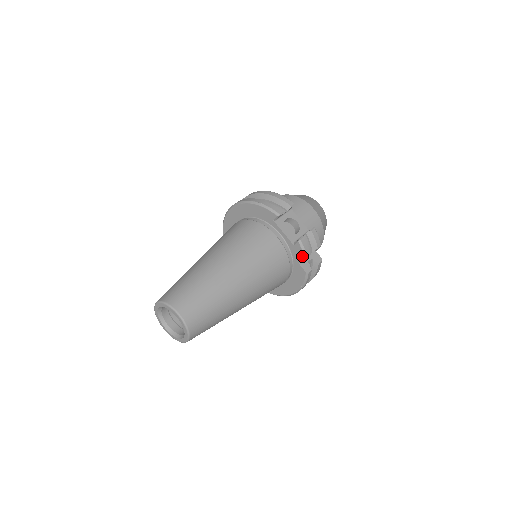
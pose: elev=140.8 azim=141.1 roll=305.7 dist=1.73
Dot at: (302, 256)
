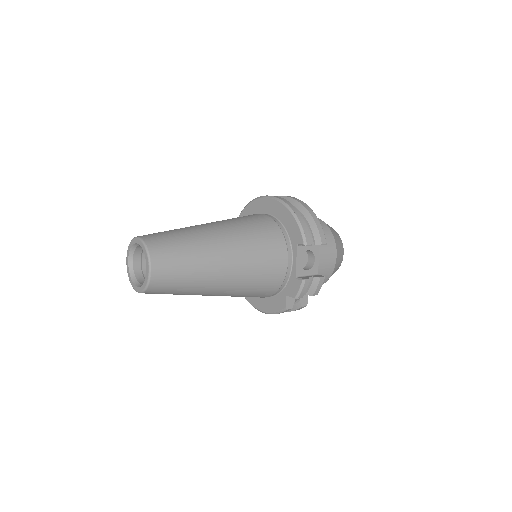
Dot at: (295, 293)
